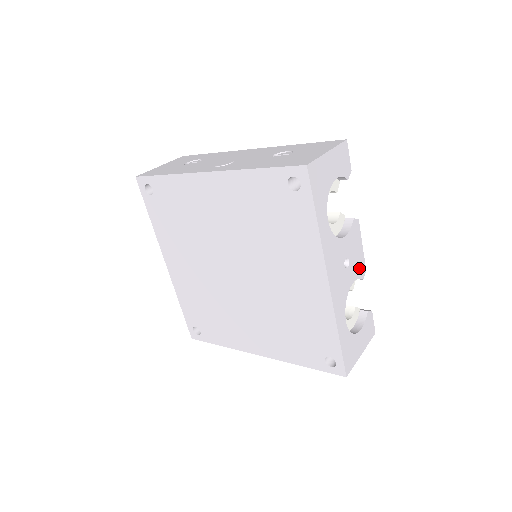
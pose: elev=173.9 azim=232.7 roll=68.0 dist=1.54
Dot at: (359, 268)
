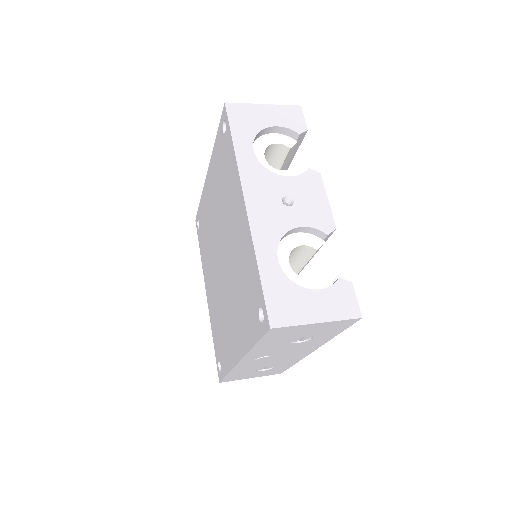
Dot at: (318, 219)
